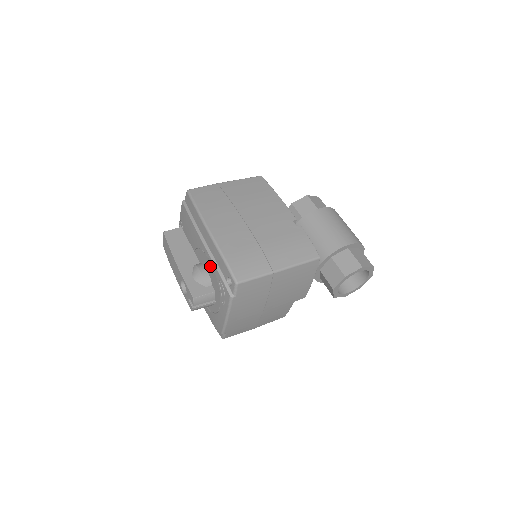
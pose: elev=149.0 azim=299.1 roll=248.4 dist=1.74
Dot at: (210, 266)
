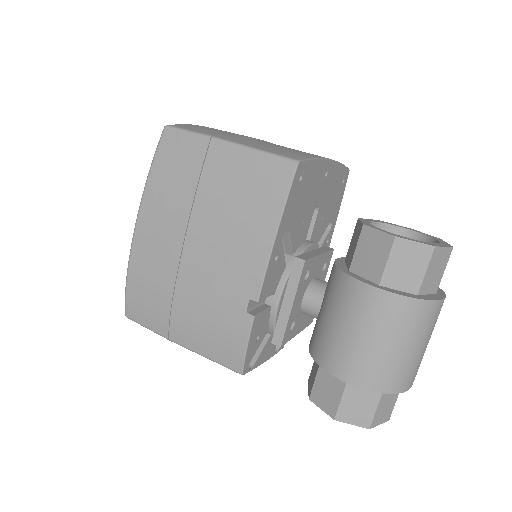
Dot at: occluded
